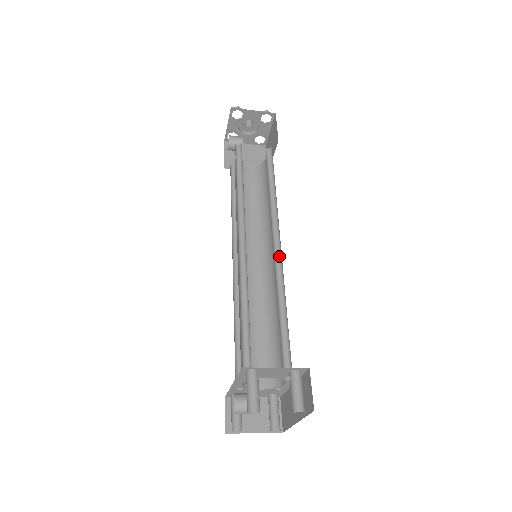
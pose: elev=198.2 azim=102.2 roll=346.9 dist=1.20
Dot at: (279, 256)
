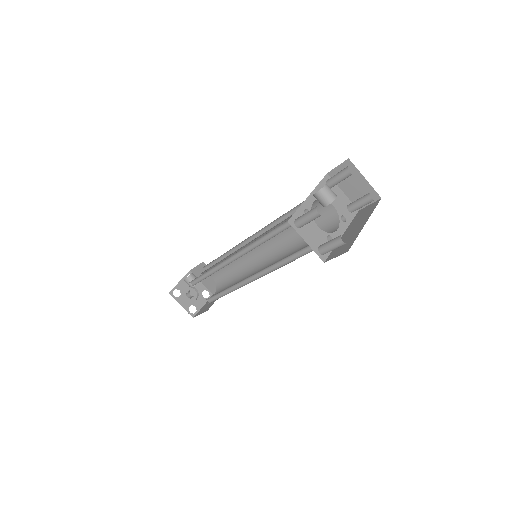
Dot at: occluded
